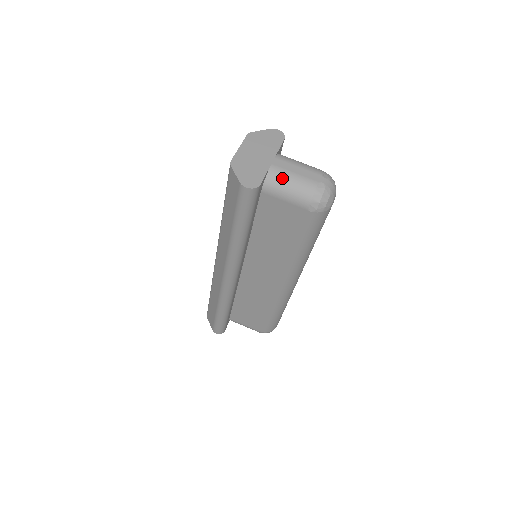
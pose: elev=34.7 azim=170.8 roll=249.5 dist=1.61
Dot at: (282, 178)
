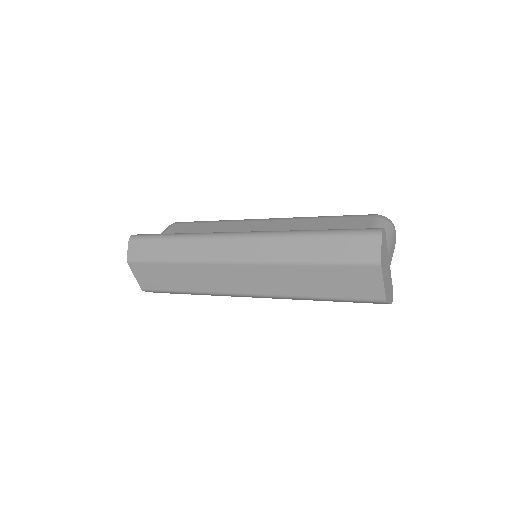
Dot at: occluded
